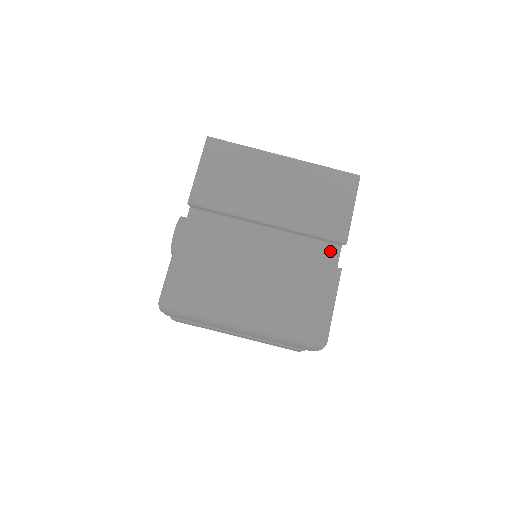
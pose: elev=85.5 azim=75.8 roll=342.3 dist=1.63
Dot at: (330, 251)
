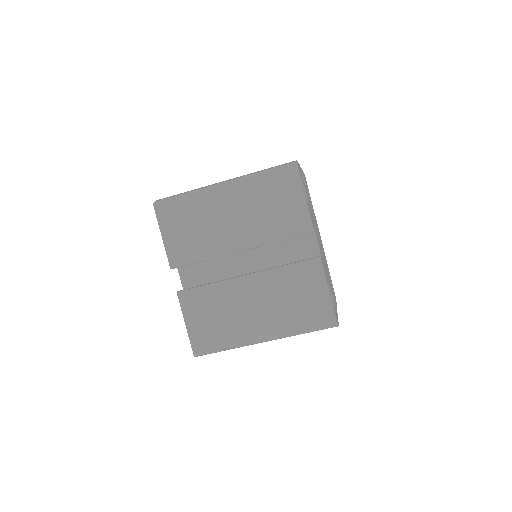
Dot at: (307, 239)
